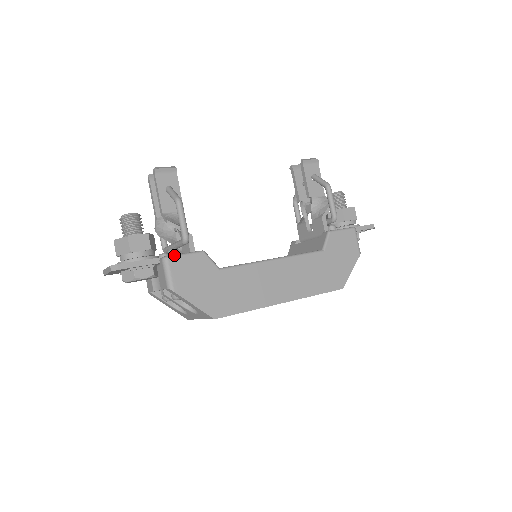
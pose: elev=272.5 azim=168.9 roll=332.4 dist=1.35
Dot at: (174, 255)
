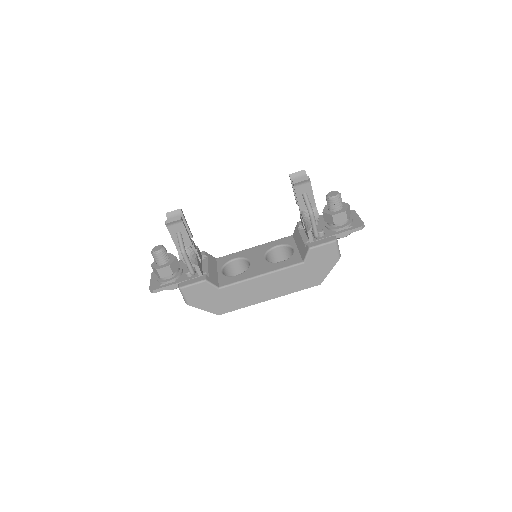
Dot at: (185, 286)
